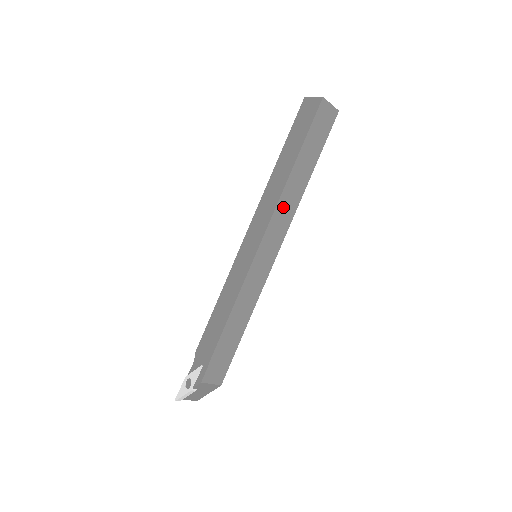
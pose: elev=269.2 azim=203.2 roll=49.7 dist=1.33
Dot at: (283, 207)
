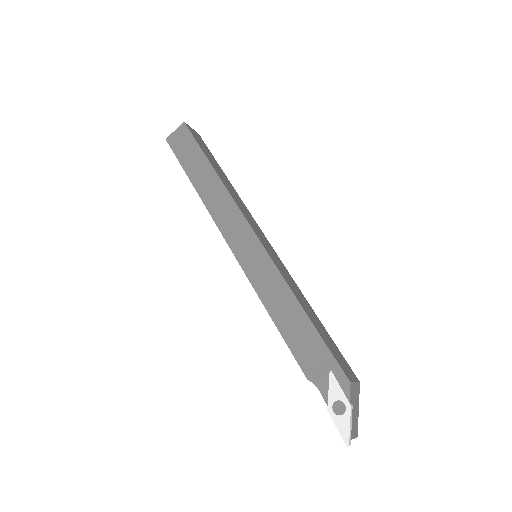
Dot at: (237, 201)
